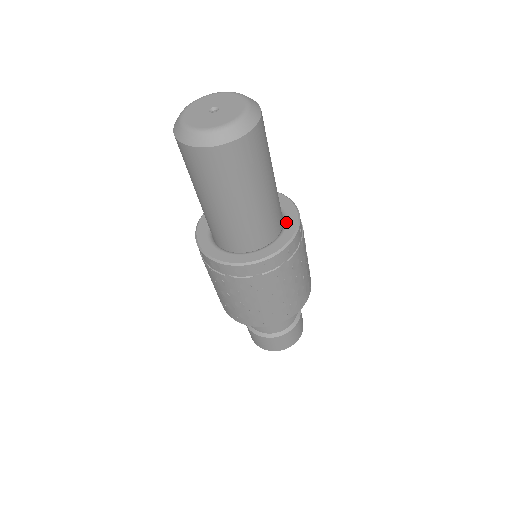
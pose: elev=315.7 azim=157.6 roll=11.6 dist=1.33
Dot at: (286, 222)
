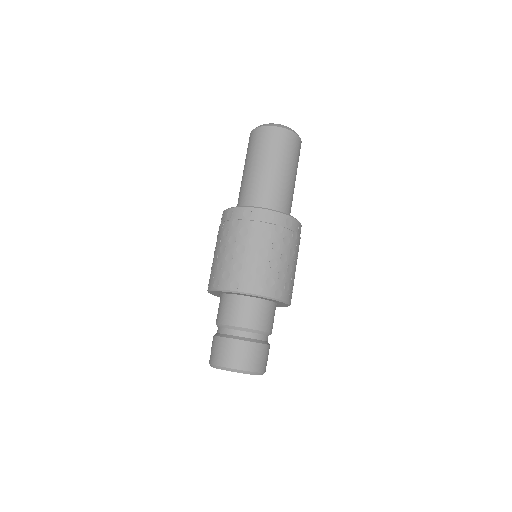
Dot at: occluded
